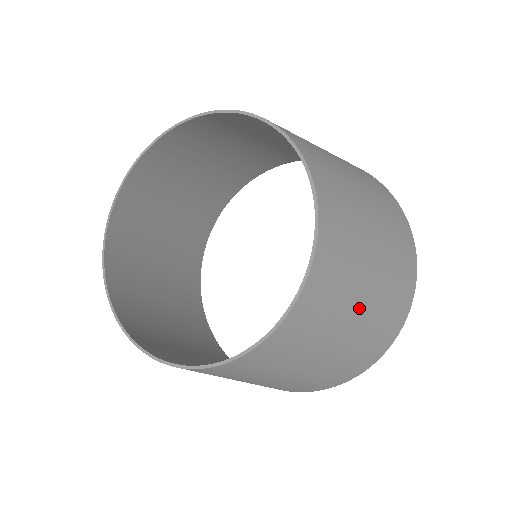
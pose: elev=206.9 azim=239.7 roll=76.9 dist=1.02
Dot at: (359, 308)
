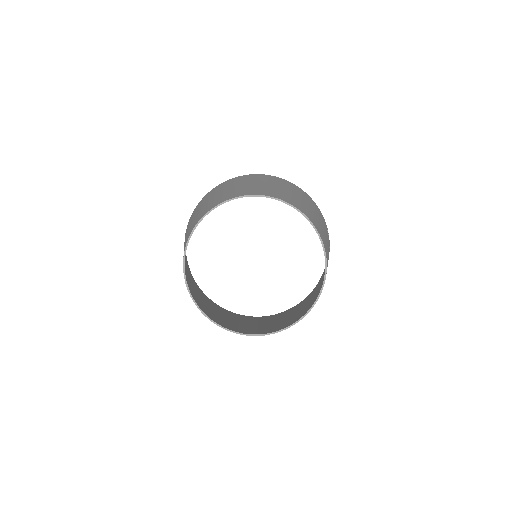
Dot at: occluded
